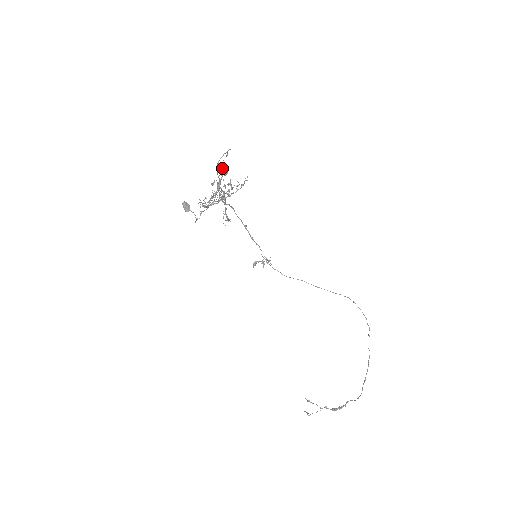
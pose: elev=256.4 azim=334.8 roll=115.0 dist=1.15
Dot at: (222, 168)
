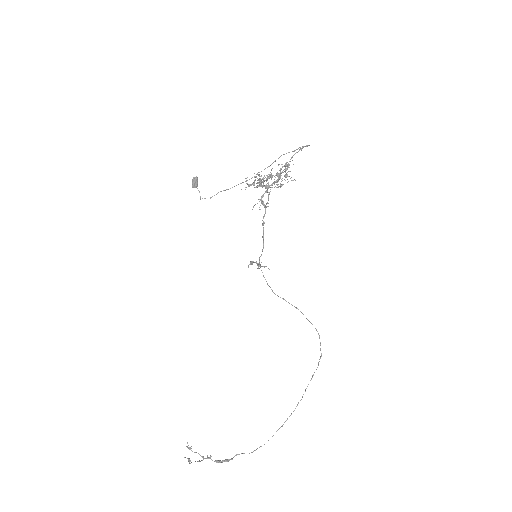
Dot at: (275, 161)
